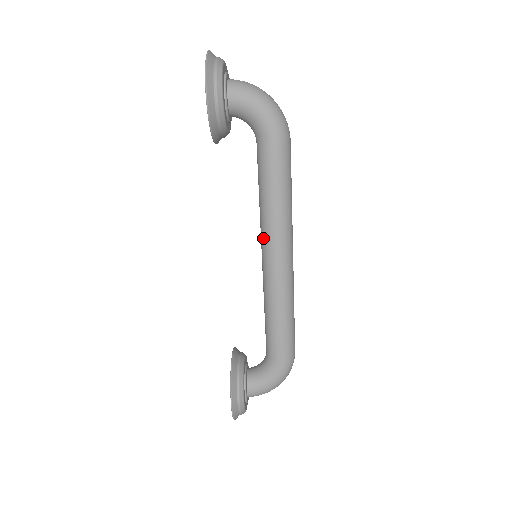
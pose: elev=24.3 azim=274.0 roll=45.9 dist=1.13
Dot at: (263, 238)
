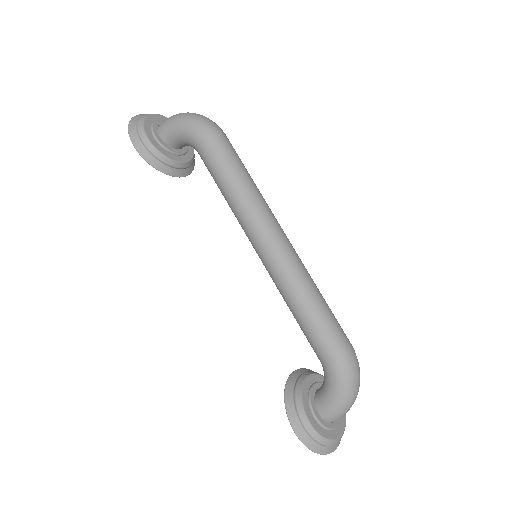
Dot at: occluded
